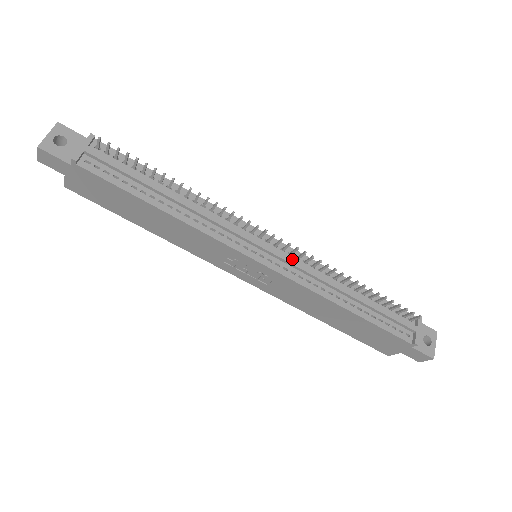
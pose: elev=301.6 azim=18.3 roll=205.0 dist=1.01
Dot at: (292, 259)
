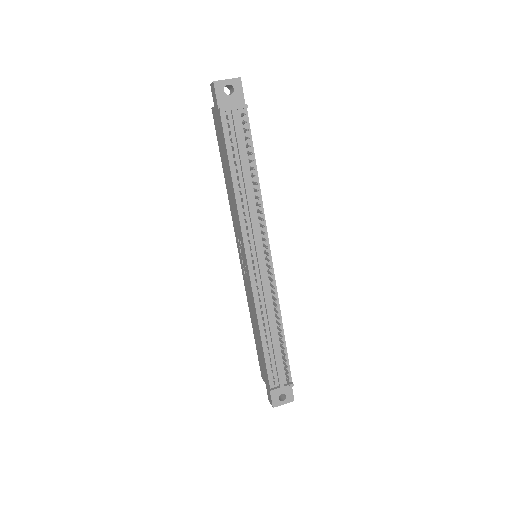
Dot at: (266, 281)
